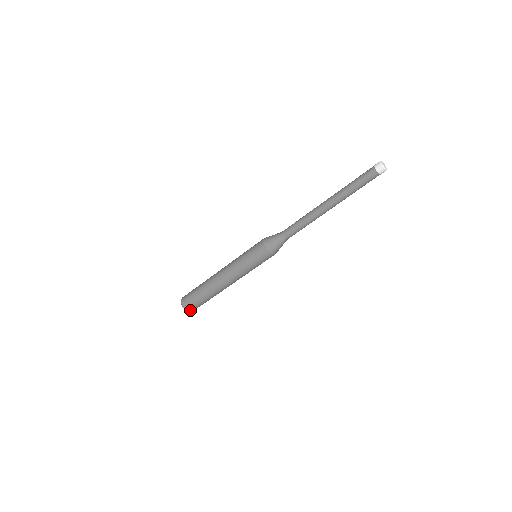
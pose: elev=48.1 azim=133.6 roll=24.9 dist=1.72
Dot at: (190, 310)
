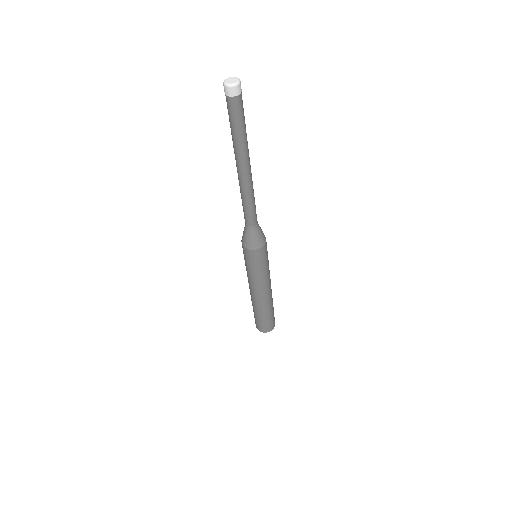
Dot at: (266, 330)
